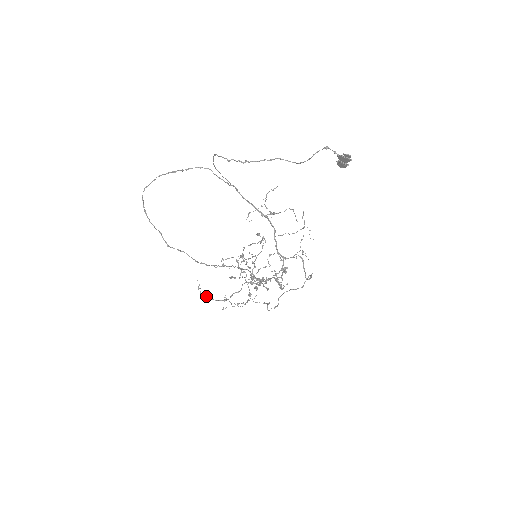
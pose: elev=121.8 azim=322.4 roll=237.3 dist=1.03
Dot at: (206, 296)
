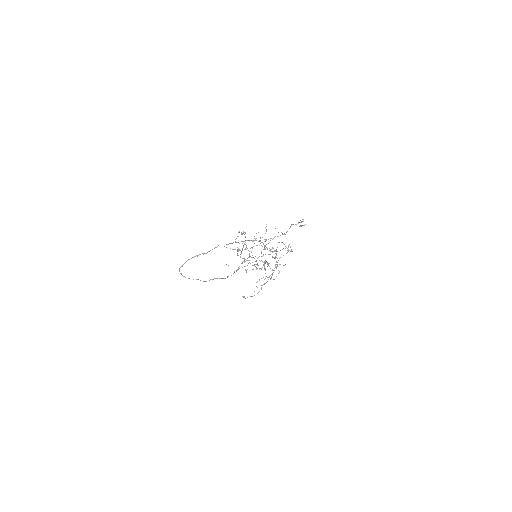
Dot at: occluded
